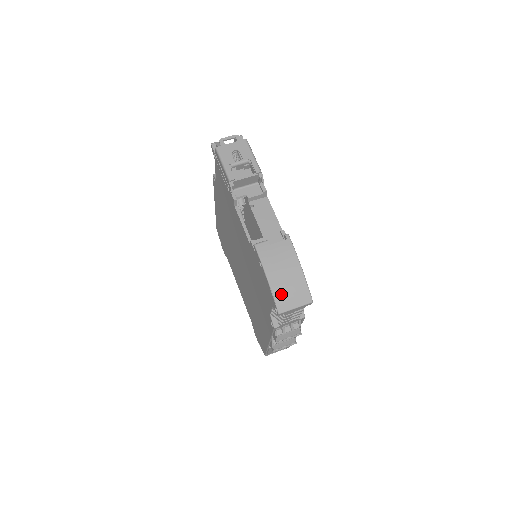
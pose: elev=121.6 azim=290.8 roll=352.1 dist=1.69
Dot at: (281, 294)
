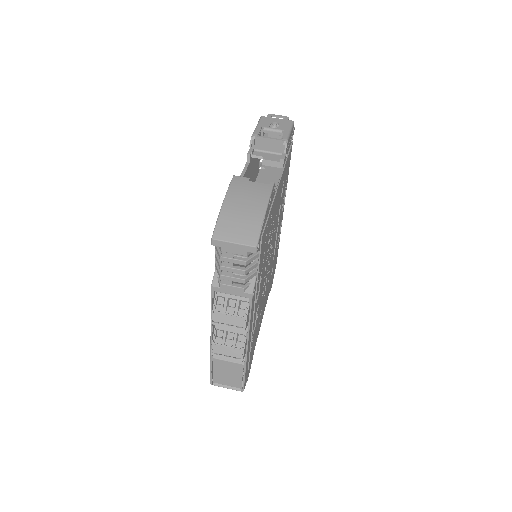
Dot at: (227, 221)
